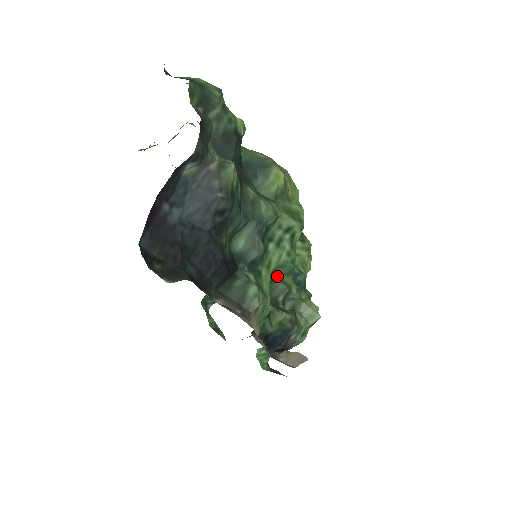
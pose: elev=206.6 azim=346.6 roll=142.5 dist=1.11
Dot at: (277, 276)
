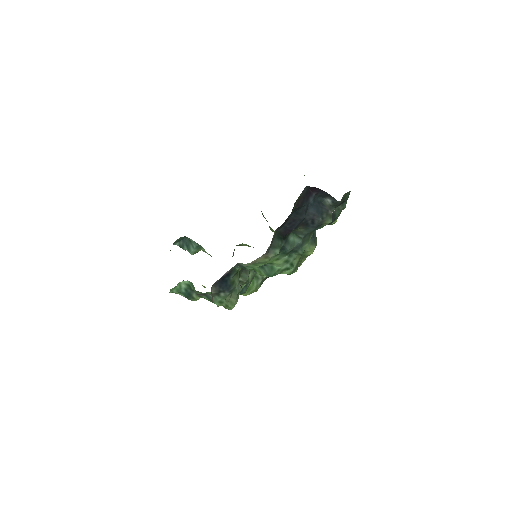
Dot at: (266, 268)
